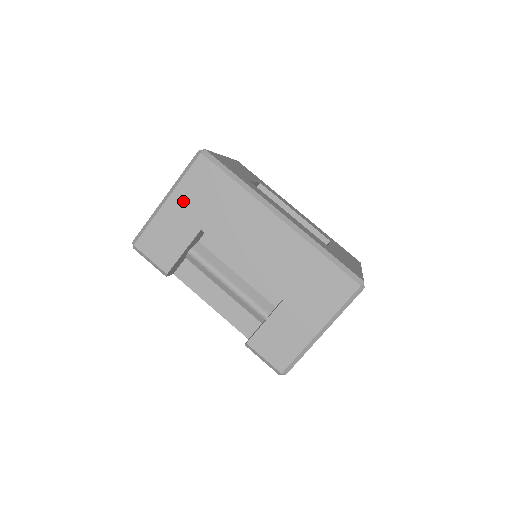
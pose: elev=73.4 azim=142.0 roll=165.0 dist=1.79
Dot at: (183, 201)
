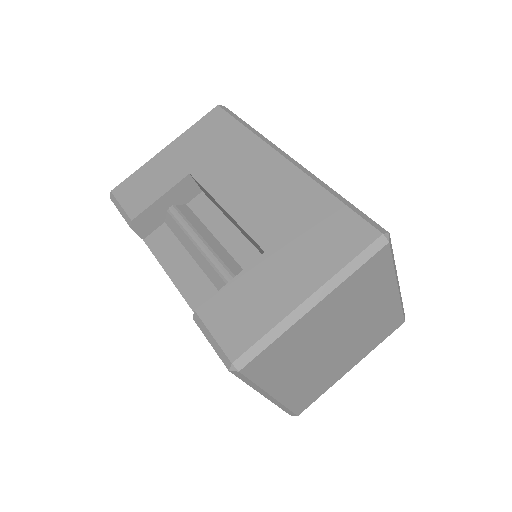
Dot at: (182, 147)
